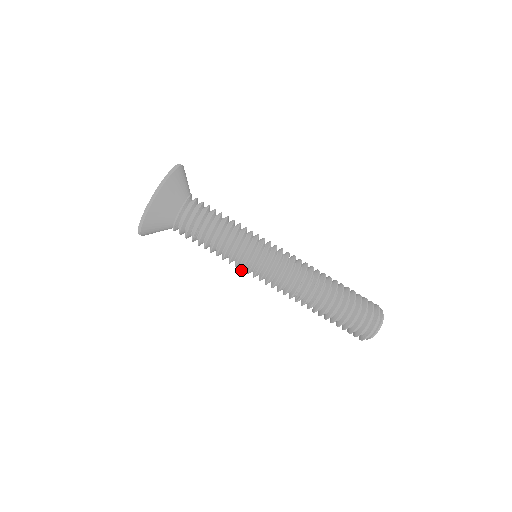
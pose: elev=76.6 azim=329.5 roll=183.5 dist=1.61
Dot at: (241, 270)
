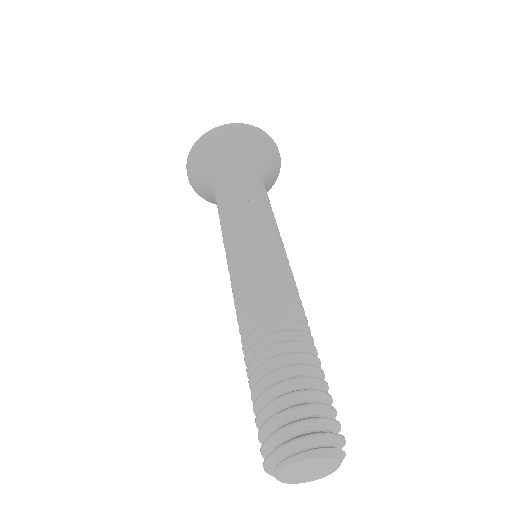
Dot at: (227, 245)
